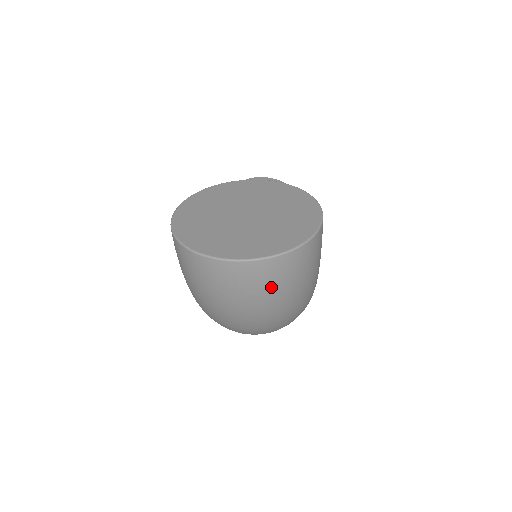
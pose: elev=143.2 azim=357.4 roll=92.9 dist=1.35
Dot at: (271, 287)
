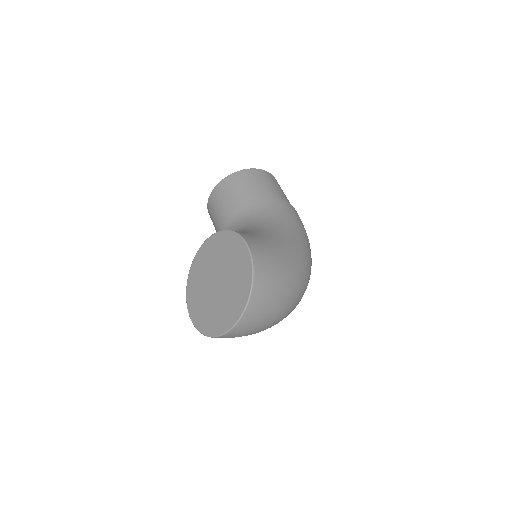
Dot at: (263, 314)
